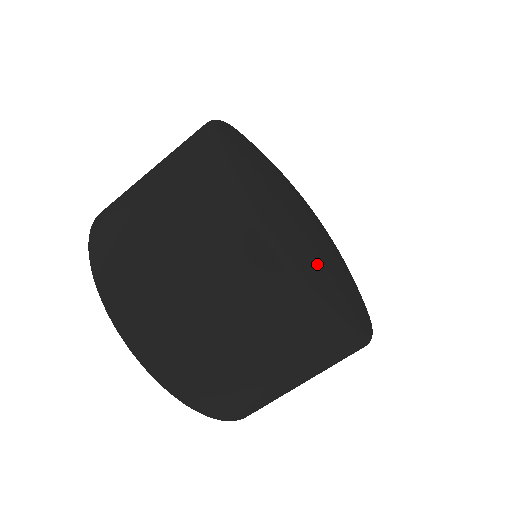
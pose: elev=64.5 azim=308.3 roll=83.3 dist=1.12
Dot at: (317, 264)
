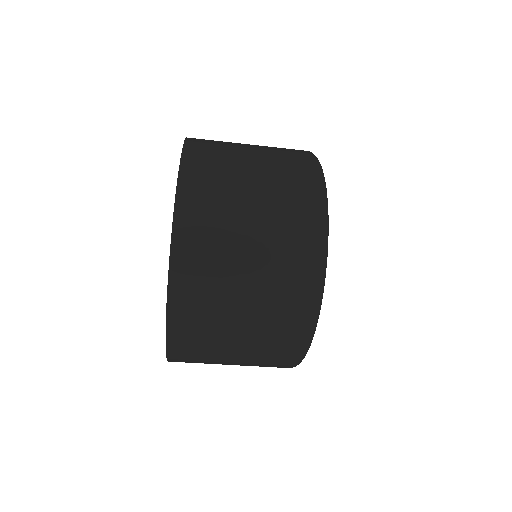
Dot at: occluded
